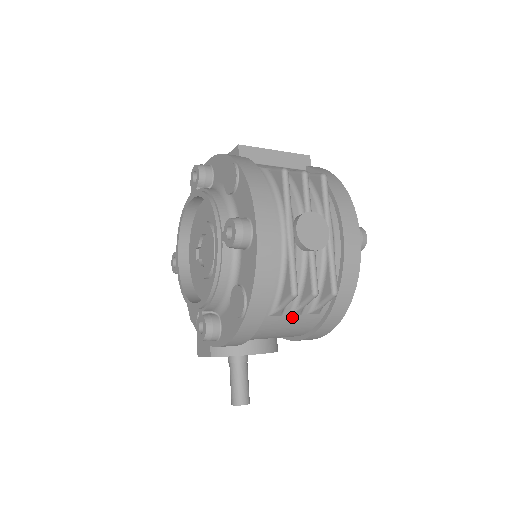
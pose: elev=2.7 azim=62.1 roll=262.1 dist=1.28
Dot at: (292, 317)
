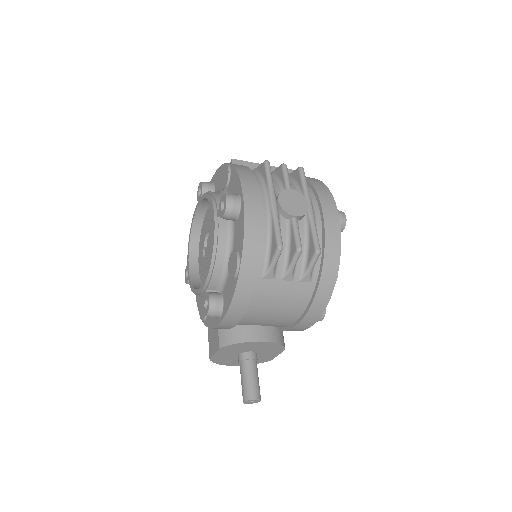
Dot at: (285, 283)
